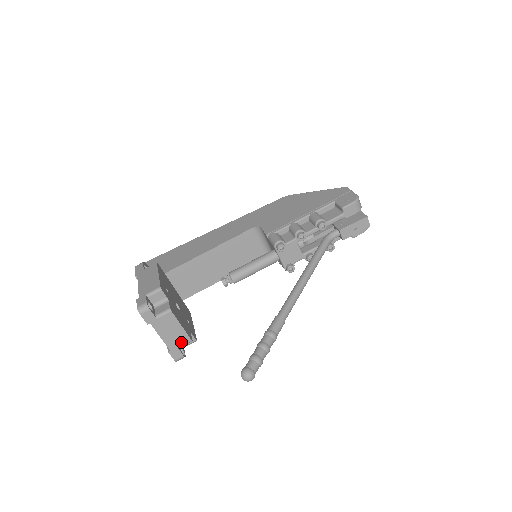
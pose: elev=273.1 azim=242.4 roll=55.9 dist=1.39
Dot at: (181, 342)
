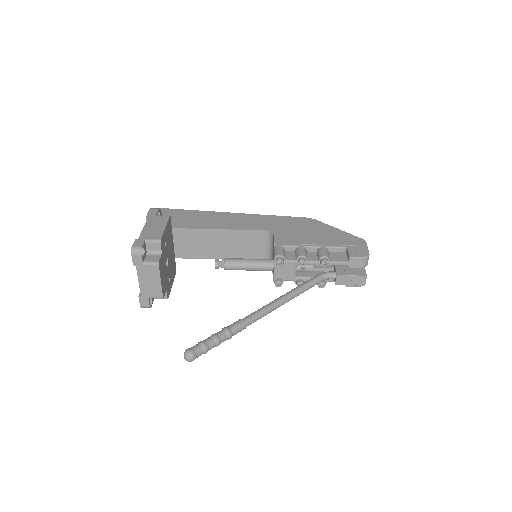
Dot at: (153, 294)
